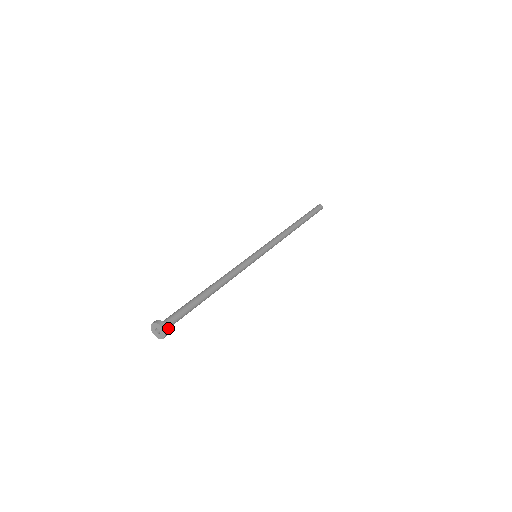
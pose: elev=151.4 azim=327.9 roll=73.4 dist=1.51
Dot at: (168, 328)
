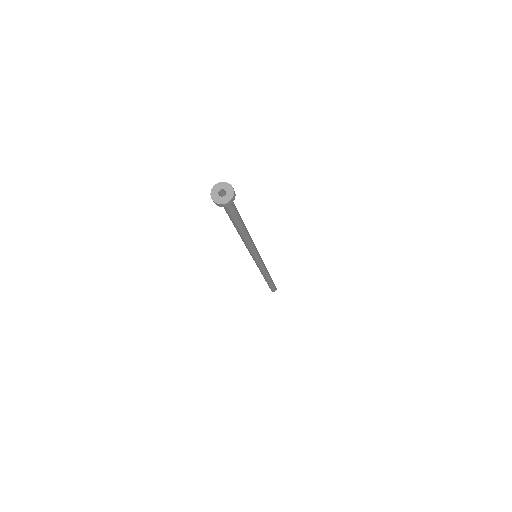
Dot at: occluded
